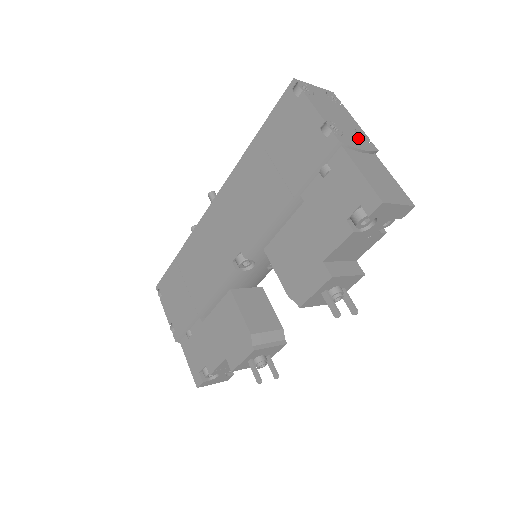
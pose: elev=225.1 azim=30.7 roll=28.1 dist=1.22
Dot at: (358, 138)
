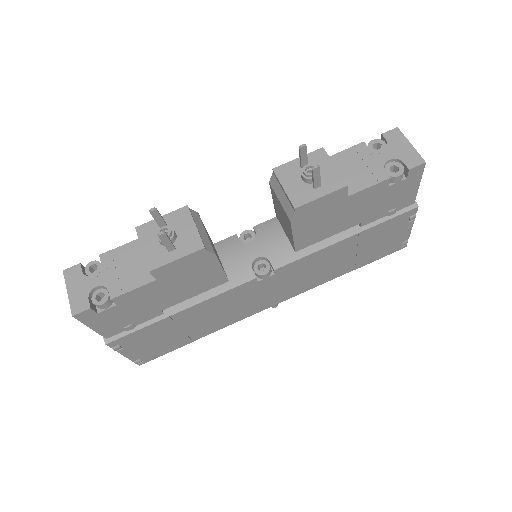
Dot at: occluded
